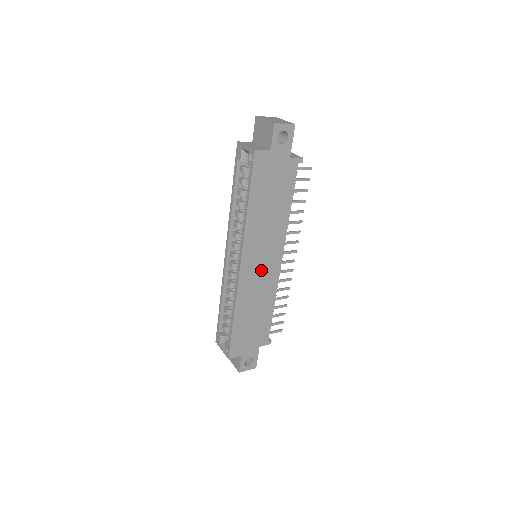
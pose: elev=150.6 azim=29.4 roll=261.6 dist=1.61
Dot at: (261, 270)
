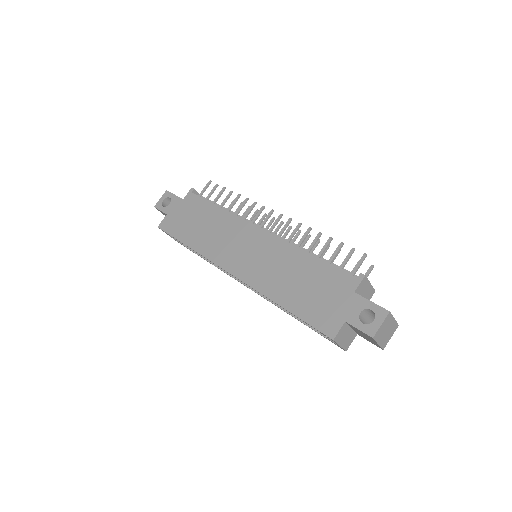
Dot at: (253, 254)
